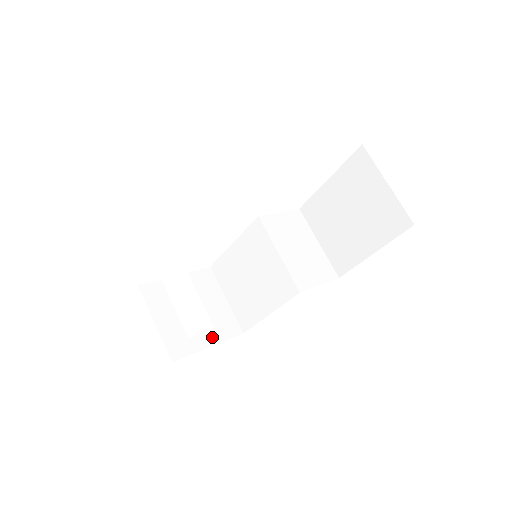
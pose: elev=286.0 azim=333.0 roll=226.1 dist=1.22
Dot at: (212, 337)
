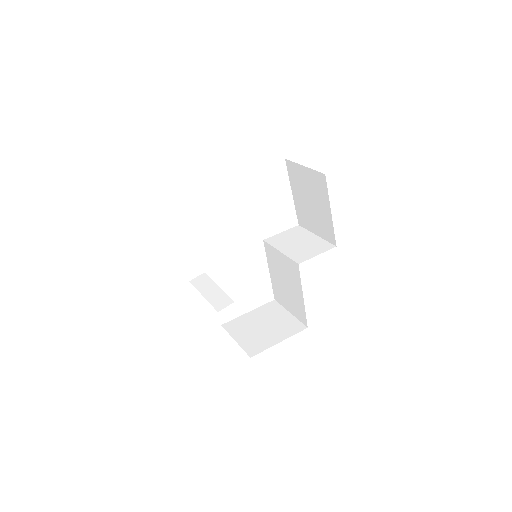
Dot at: (281, 337)
